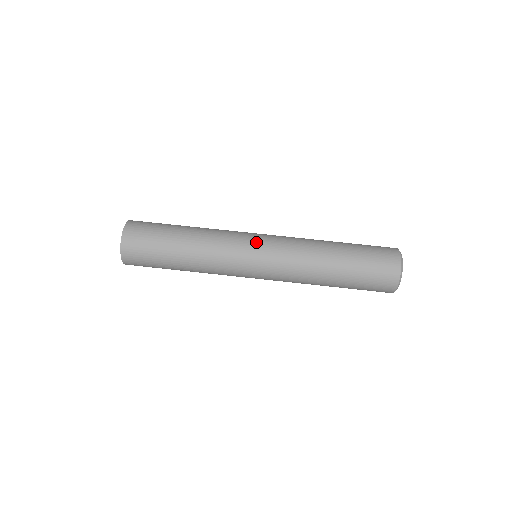
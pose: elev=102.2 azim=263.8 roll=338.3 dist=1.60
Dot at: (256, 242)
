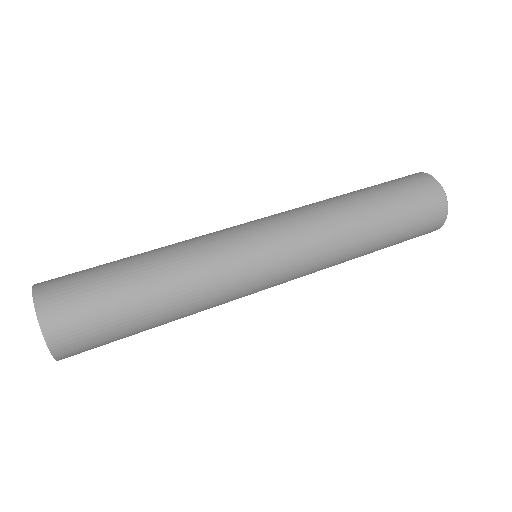
Dot at: (248, 223)
